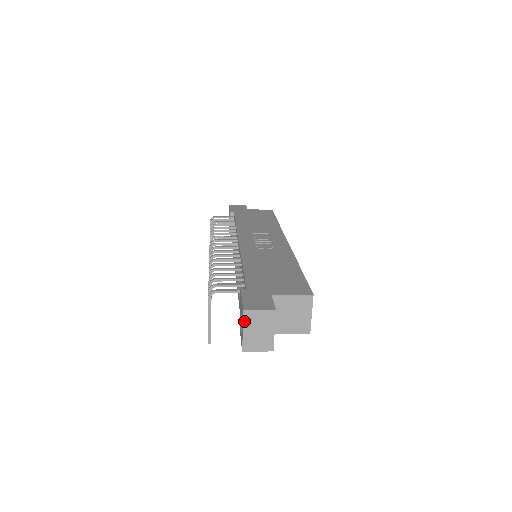
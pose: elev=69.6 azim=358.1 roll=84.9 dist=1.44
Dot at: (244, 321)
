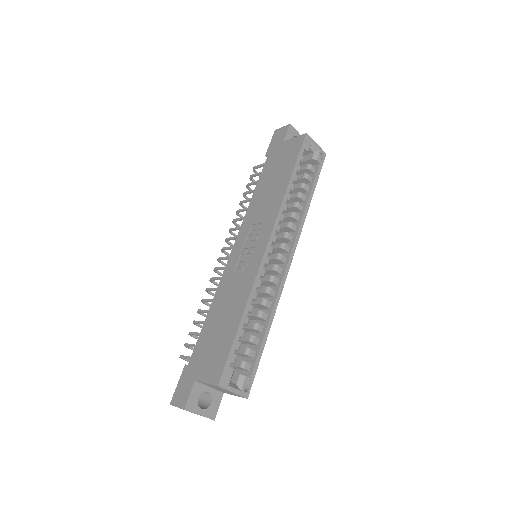
Dot at: occluded
